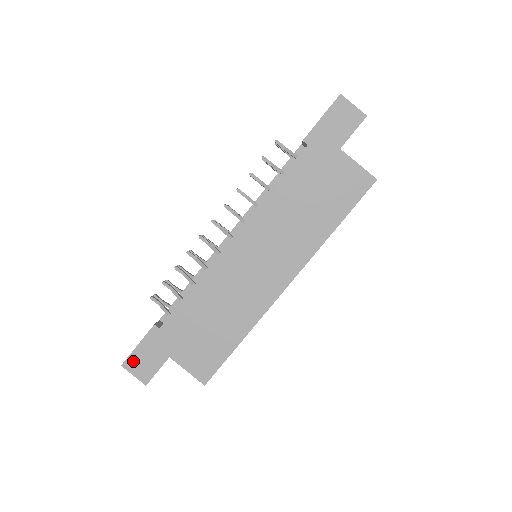
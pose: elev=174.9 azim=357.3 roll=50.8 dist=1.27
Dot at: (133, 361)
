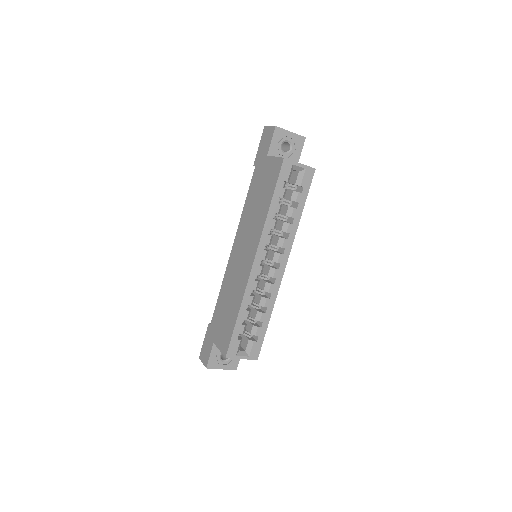
Dot at: (202, 352)
